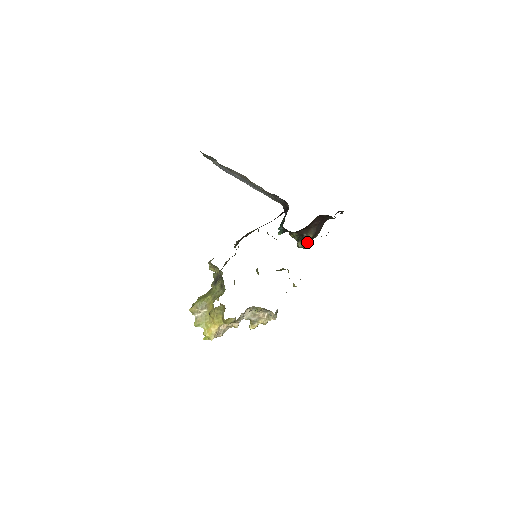
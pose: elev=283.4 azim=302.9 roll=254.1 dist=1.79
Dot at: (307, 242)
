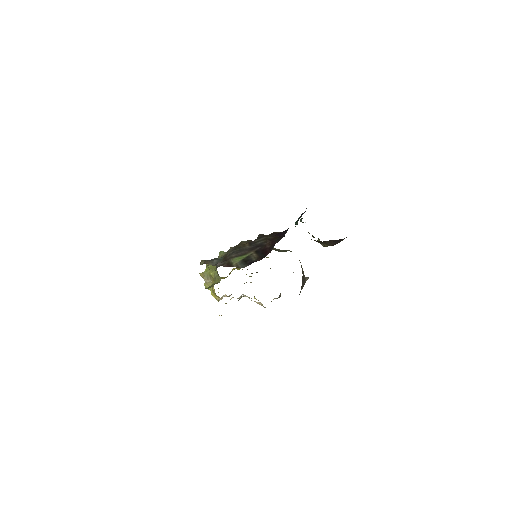
Dot at: occluded
